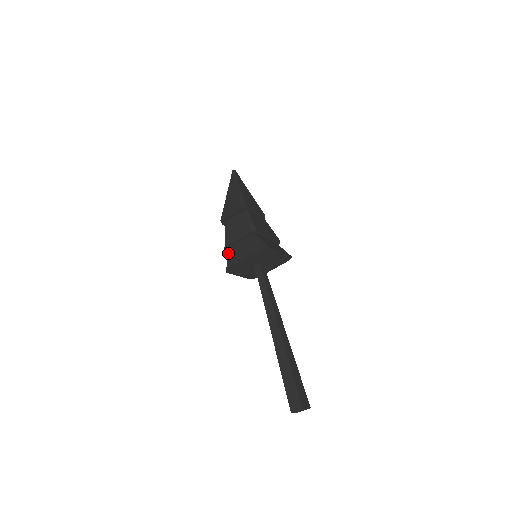
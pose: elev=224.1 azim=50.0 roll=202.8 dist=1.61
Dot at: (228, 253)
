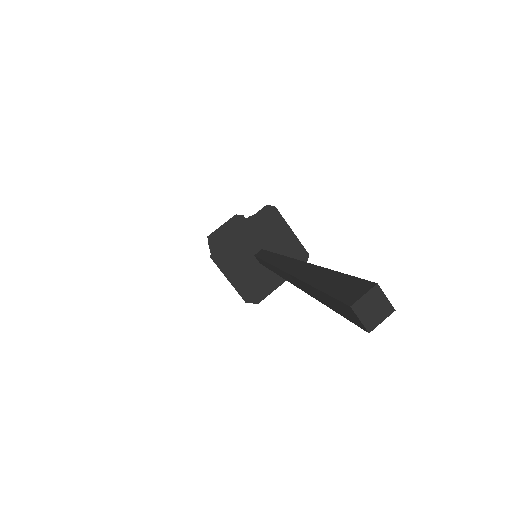
Dot at: occluded
